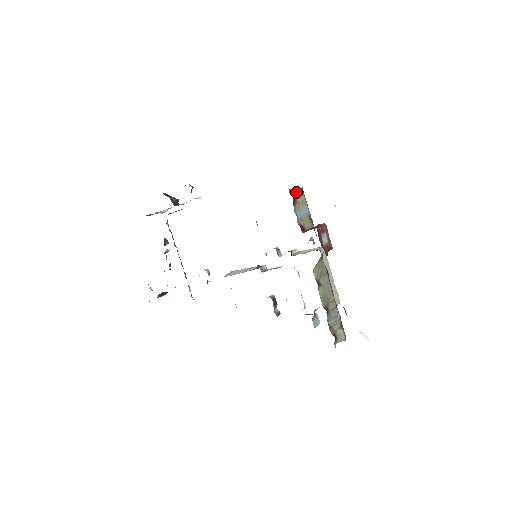
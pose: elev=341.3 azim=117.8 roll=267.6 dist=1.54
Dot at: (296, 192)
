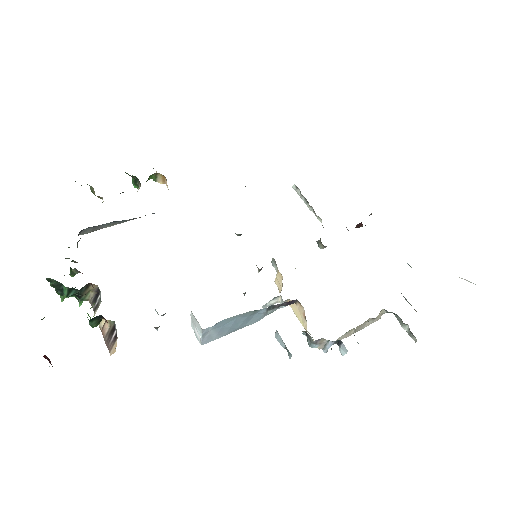
Dot at: occluded
